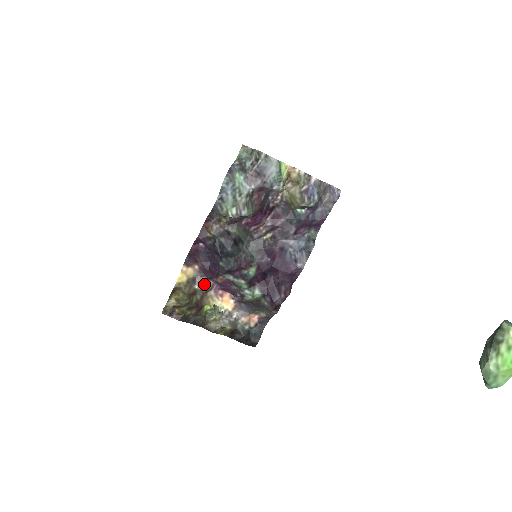
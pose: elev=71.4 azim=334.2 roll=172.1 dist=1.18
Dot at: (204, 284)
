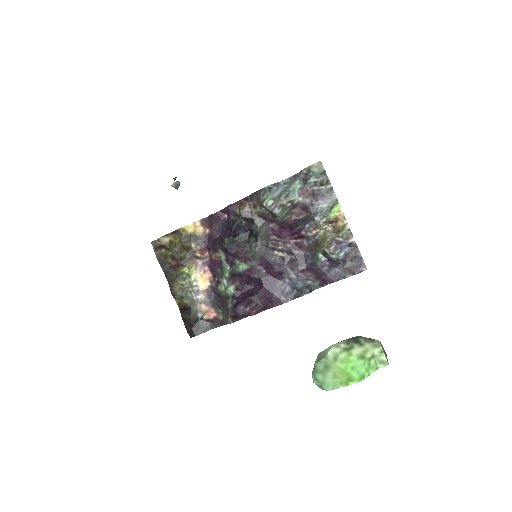
Dot at: (201, 248)
